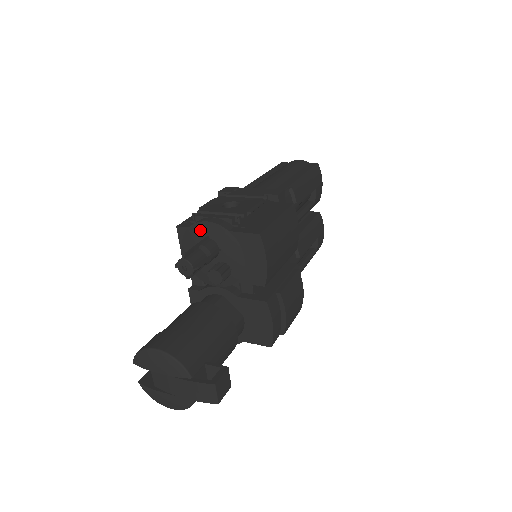
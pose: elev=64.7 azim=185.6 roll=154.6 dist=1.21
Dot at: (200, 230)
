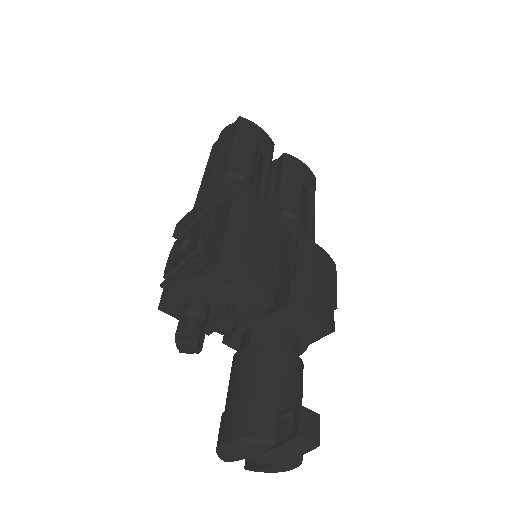
Dot at: (175, 297)
